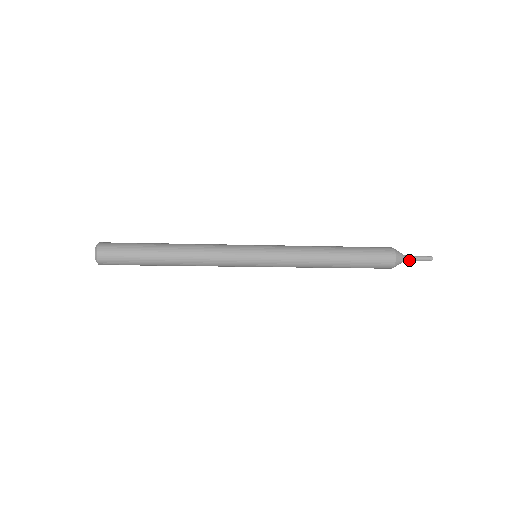
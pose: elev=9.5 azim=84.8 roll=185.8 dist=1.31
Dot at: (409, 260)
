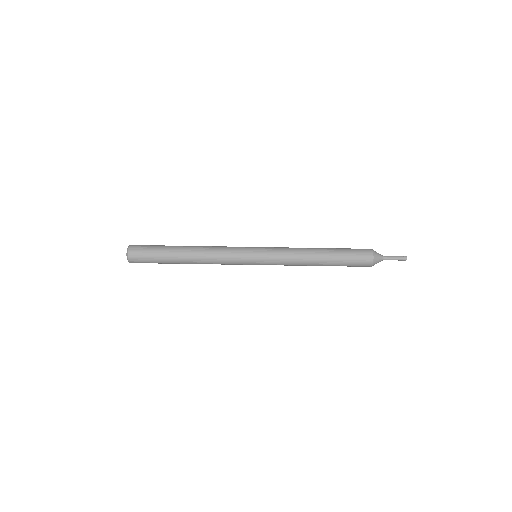
Dot at: (386, 259)
